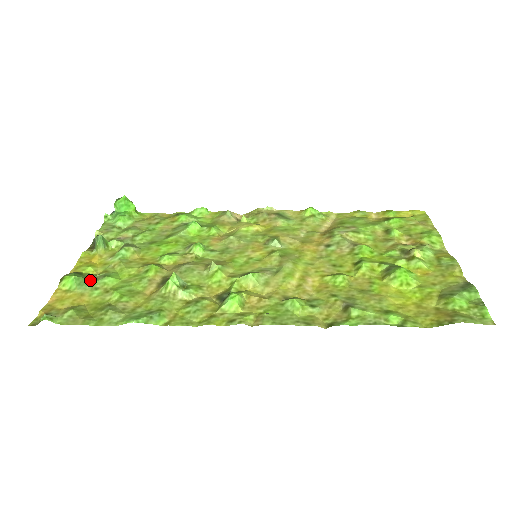
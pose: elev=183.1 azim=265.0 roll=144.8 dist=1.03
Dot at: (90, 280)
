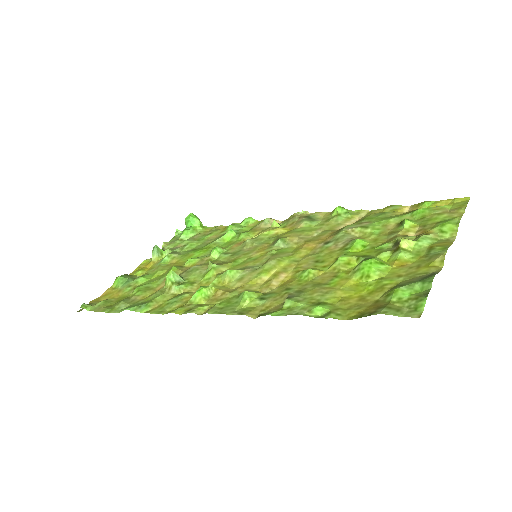
Dot at: (130, 280)
